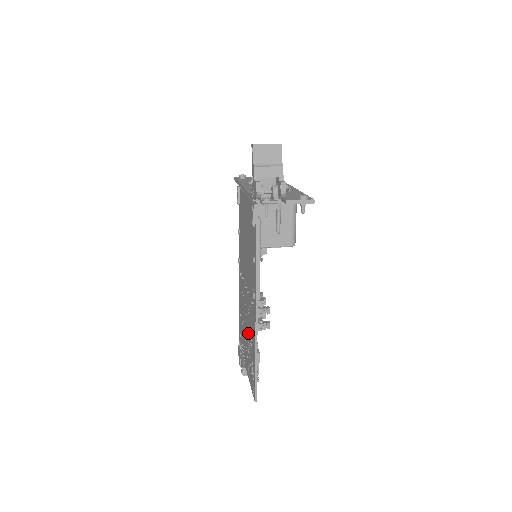
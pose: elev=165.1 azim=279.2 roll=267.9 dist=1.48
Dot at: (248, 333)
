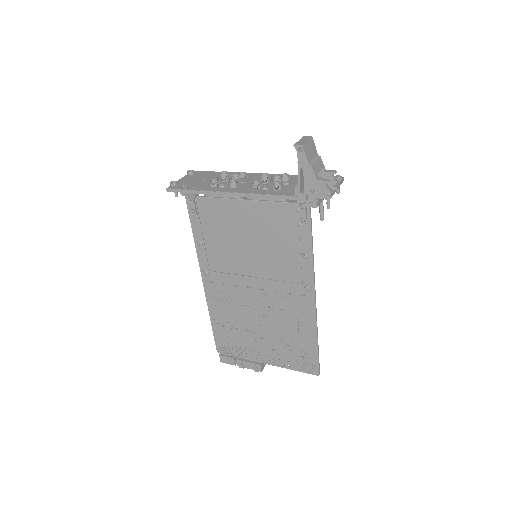
Dot at: (275, 329)
